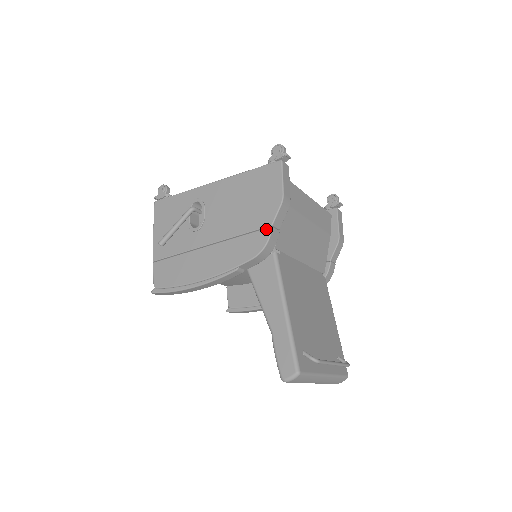
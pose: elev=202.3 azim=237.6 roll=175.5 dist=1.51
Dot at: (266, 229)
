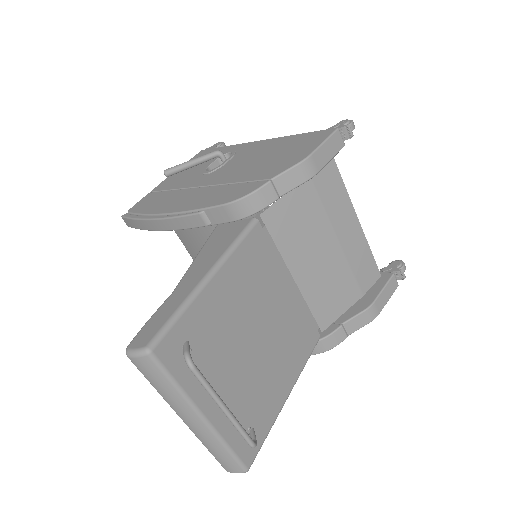
Dot at: (262, 181)
